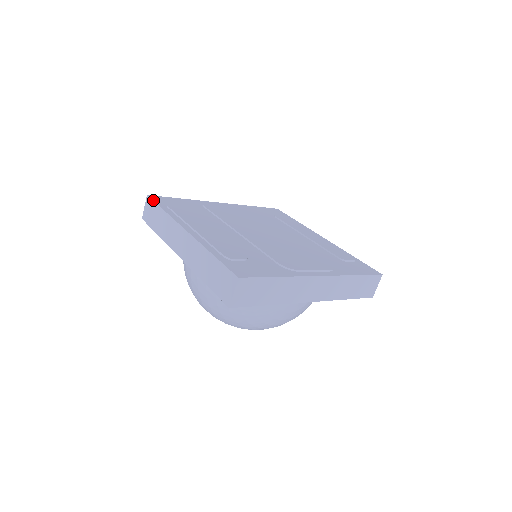
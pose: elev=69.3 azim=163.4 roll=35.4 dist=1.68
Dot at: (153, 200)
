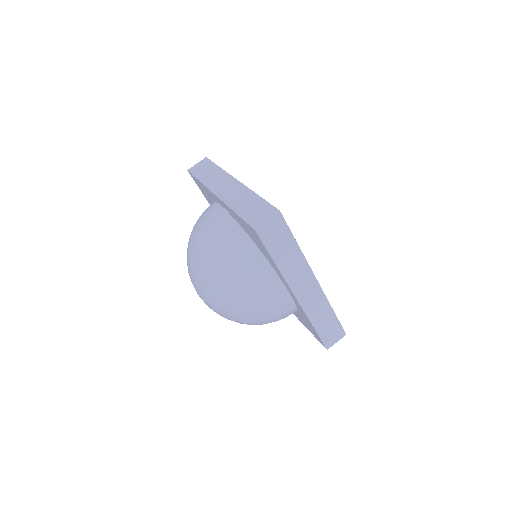
Dot at: occluded
